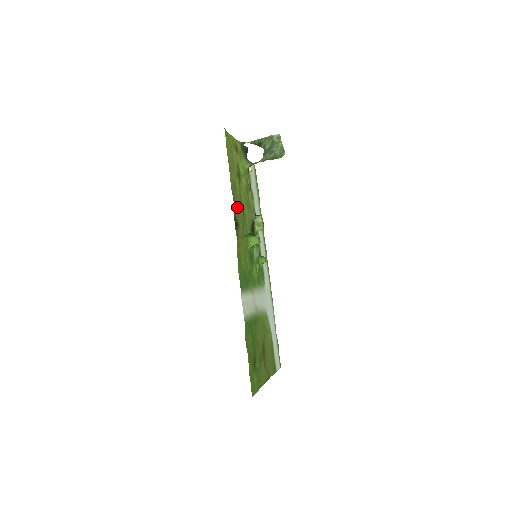
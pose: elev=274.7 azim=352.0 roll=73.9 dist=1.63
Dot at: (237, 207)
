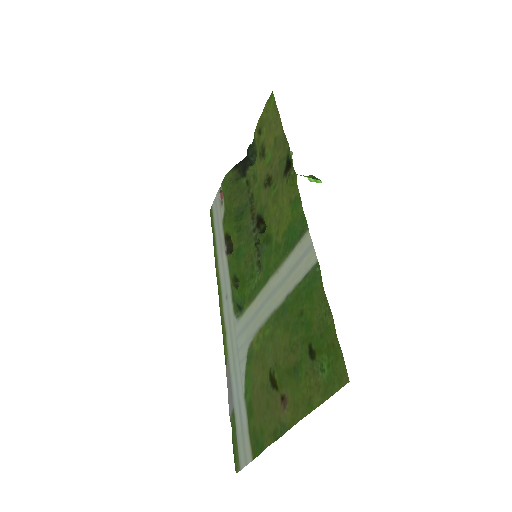
Dot at: (278, 162)
